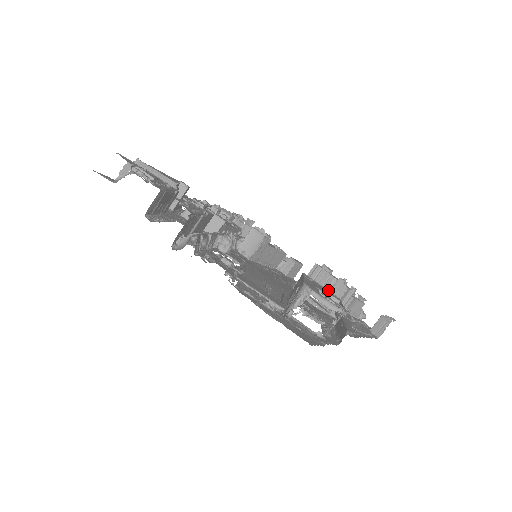
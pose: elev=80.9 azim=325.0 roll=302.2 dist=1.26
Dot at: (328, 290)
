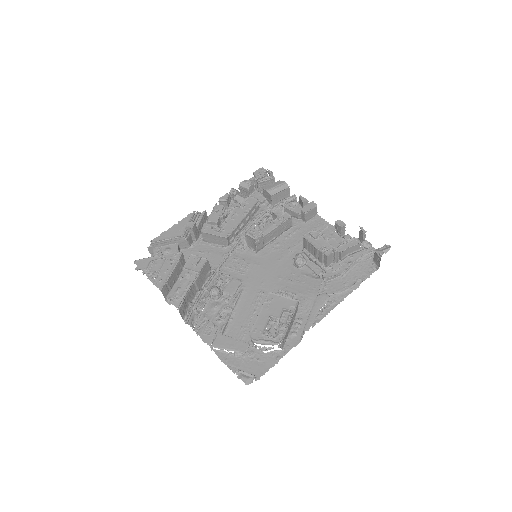
Dot at: (289, 298)
